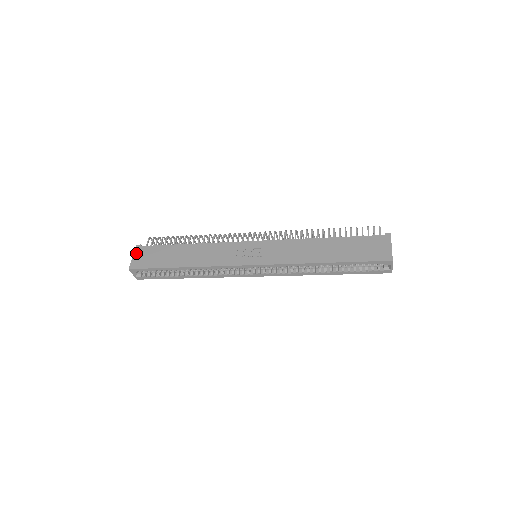
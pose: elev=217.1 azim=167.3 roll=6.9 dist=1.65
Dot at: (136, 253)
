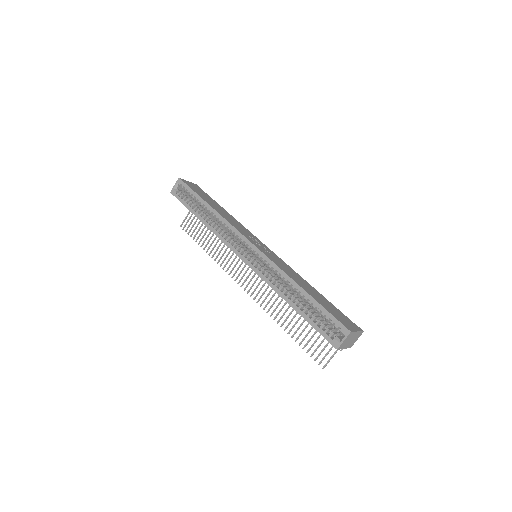
Dot at: (192, 183)
